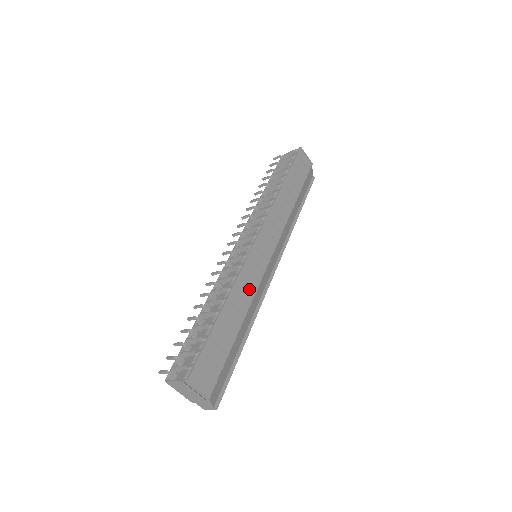
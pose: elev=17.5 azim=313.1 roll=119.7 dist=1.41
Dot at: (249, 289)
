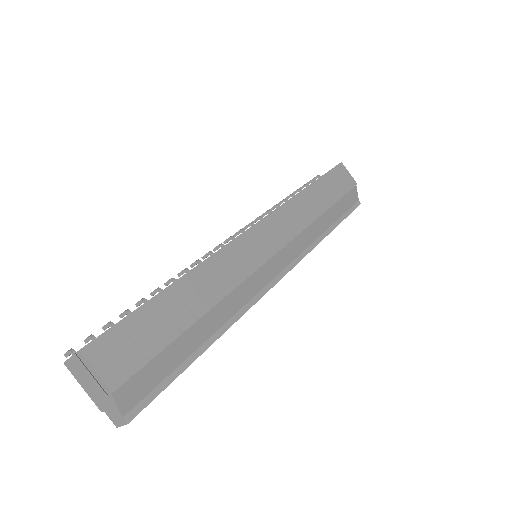
Dot at: (228, 278)
